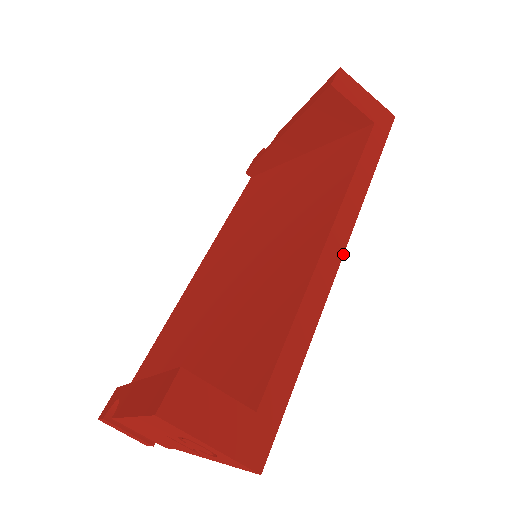
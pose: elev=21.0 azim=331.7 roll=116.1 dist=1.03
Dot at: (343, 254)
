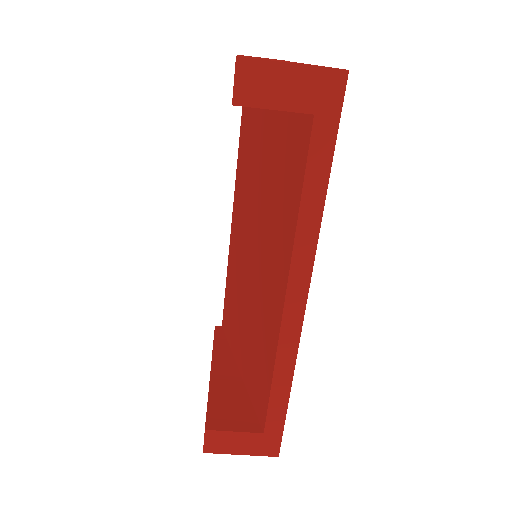
Dot at: (305, 308)
